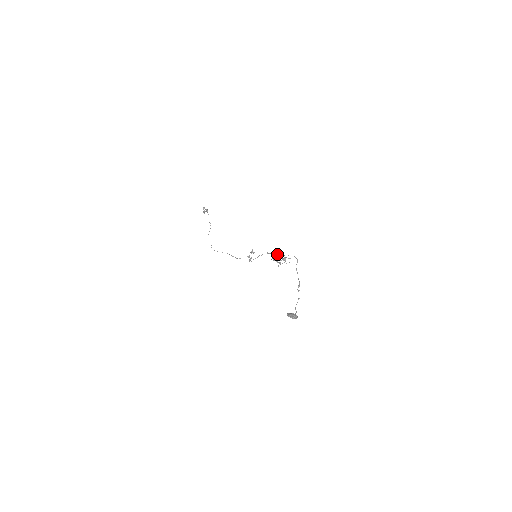
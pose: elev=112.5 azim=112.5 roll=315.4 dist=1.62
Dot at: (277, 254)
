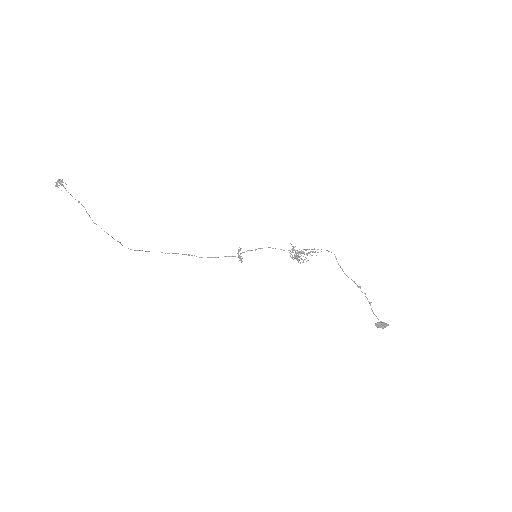
Dot at: (295, 250)
